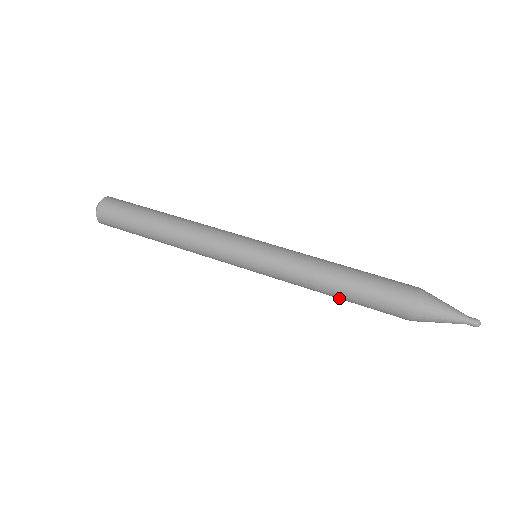
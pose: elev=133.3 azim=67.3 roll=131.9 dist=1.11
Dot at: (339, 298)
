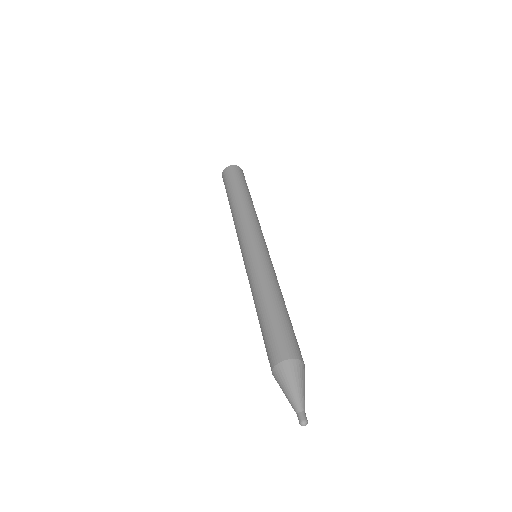
Dot at: occluded
